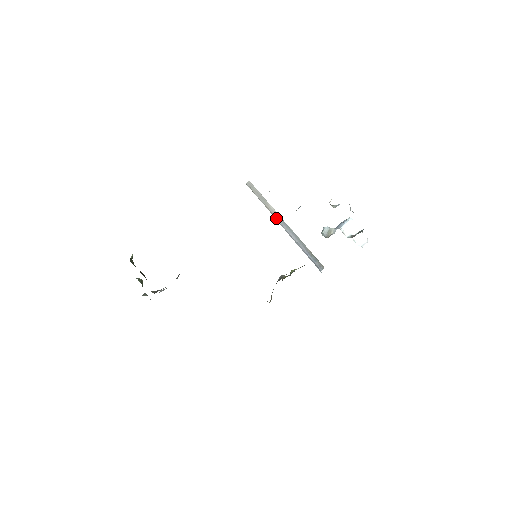
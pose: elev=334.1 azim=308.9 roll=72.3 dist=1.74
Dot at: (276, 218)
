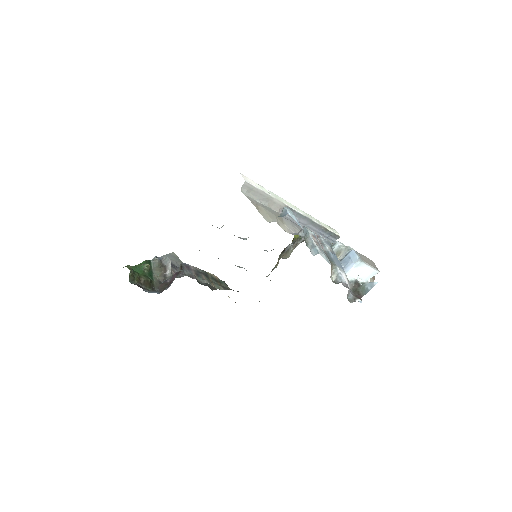
Dot at: occluded
